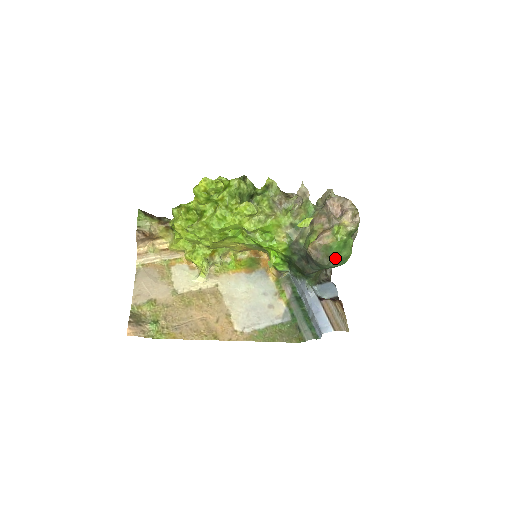
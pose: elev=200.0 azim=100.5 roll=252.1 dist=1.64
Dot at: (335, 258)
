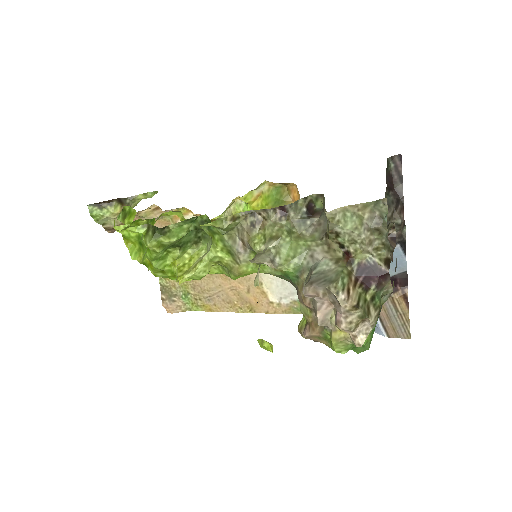
Dot at: occluded
